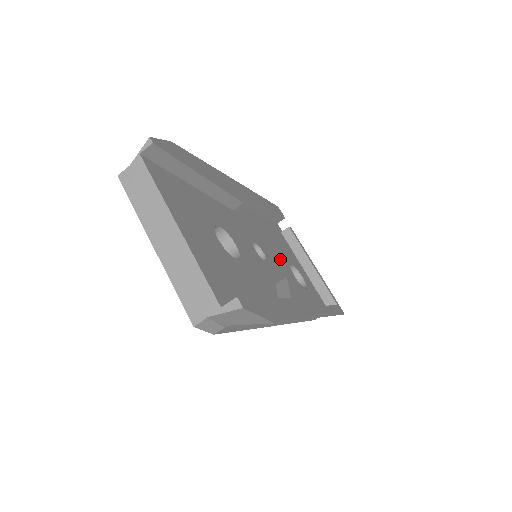
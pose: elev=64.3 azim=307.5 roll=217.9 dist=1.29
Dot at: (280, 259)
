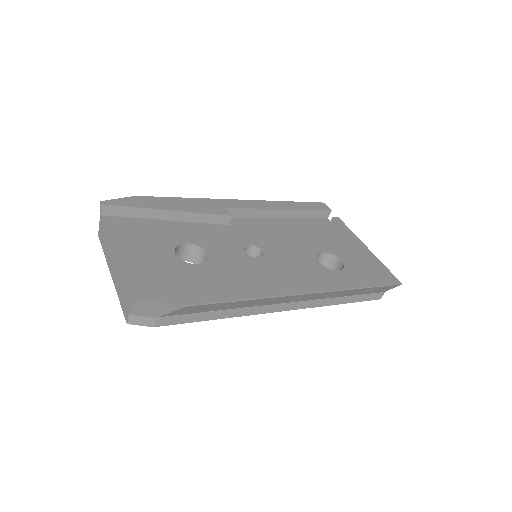
Dot at: (298, 251)
